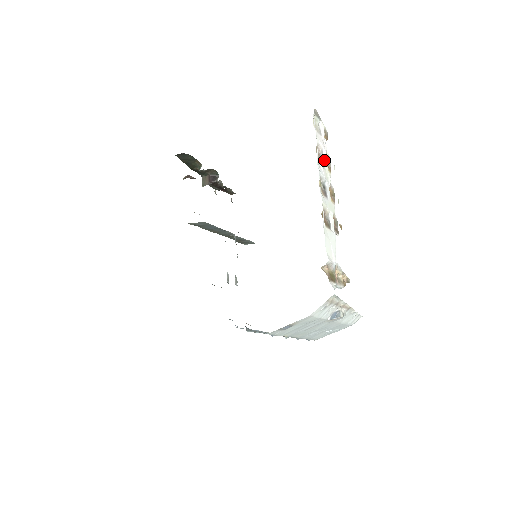
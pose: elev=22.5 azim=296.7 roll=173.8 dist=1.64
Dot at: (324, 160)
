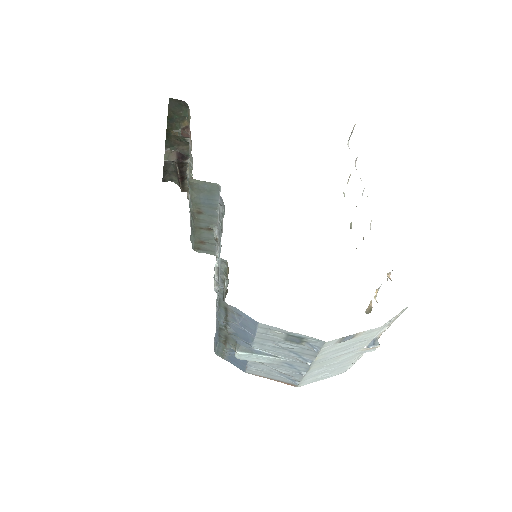
Dot at: occluded
